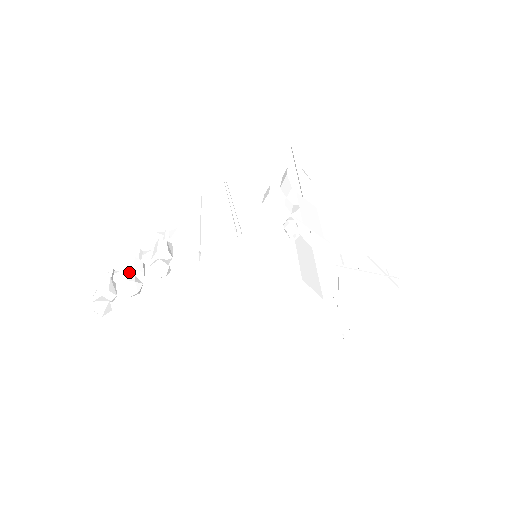
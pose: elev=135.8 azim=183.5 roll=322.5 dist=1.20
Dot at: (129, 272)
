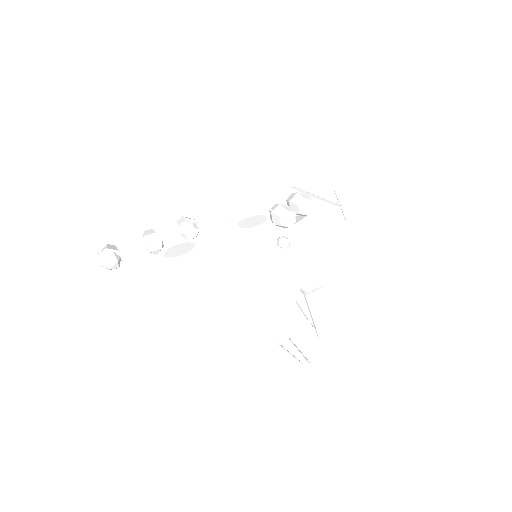
Dot at: (151, 234)
